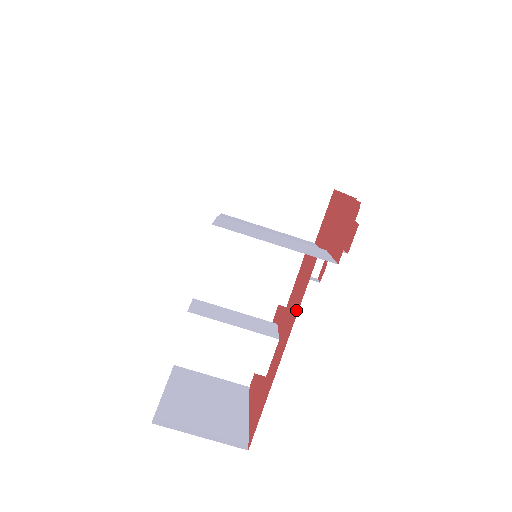
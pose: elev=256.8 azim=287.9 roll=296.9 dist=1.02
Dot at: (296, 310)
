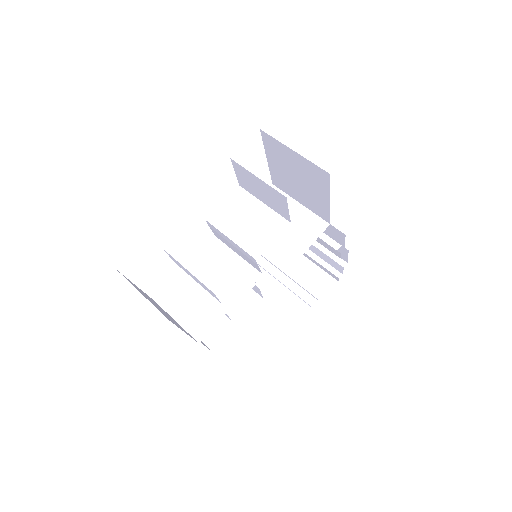
Dot at: occluded
